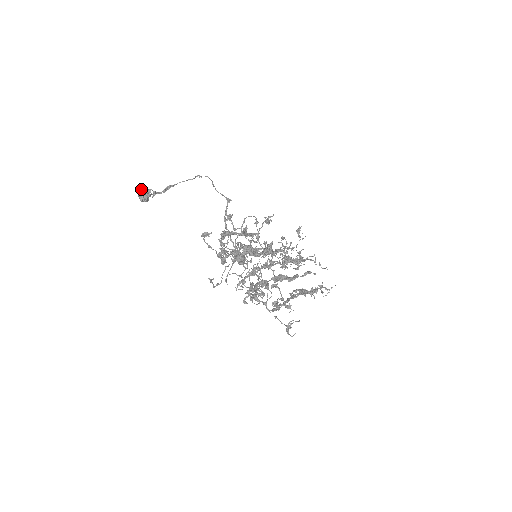
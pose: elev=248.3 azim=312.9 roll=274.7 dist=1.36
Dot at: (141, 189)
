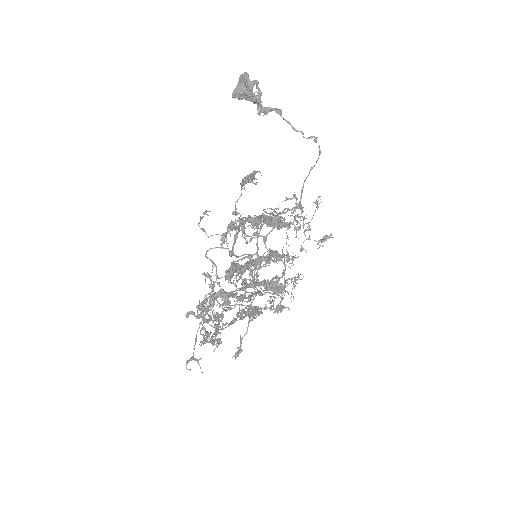
Dot at: (247, 87)
